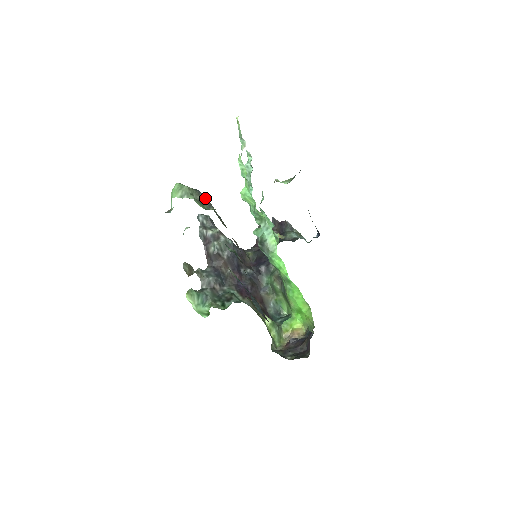
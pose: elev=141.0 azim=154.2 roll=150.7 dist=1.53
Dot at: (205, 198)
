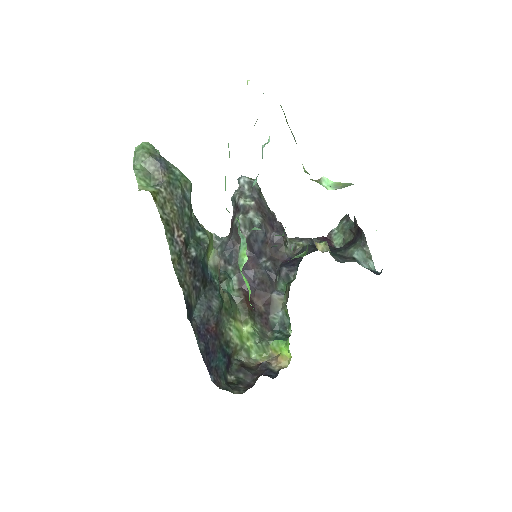
Dot at: (162, 172)
